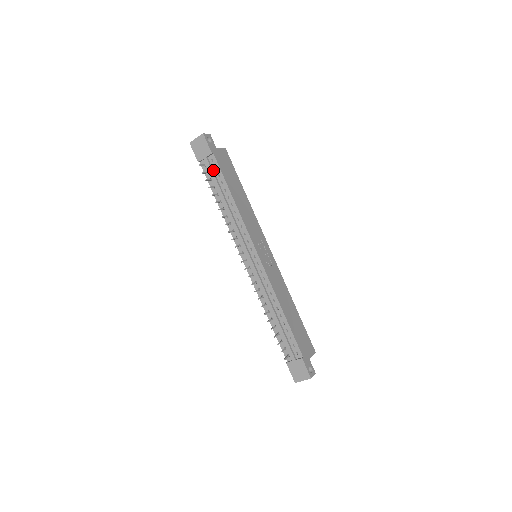
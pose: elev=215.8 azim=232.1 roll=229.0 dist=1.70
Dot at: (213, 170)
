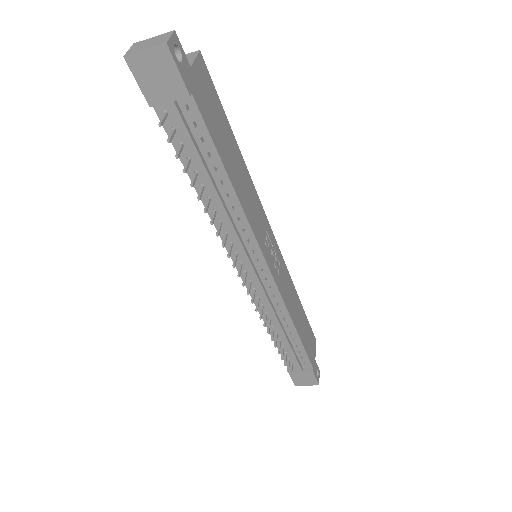
Dot at: (188, 128)
